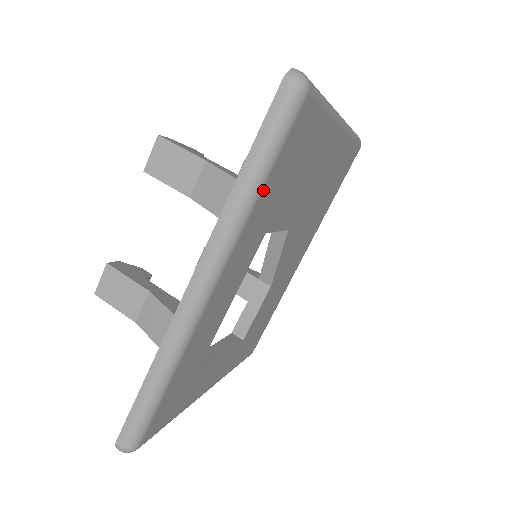
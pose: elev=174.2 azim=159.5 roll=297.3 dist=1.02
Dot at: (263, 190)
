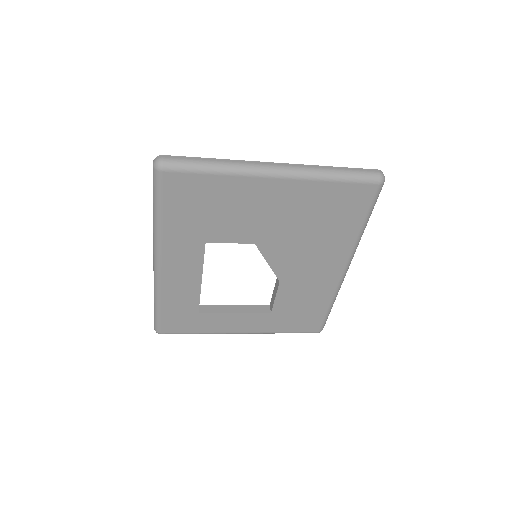
Dot at: (164, 219)
